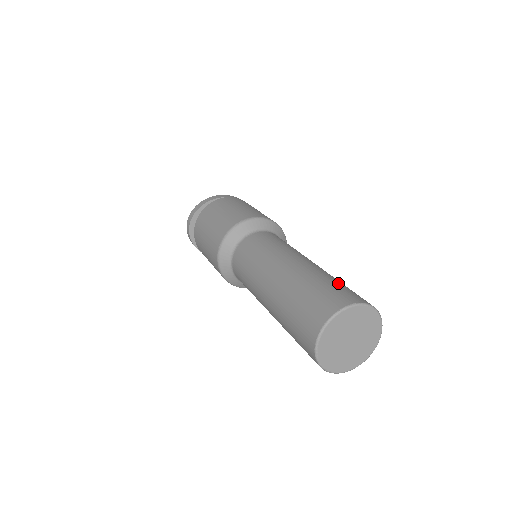
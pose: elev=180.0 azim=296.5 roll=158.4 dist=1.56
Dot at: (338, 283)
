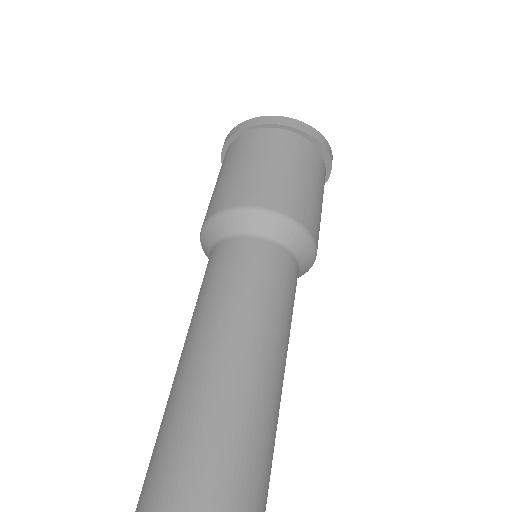
Dot at: (214, 450)
